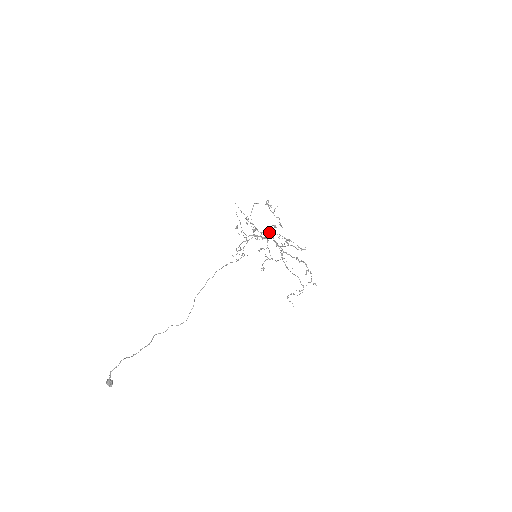
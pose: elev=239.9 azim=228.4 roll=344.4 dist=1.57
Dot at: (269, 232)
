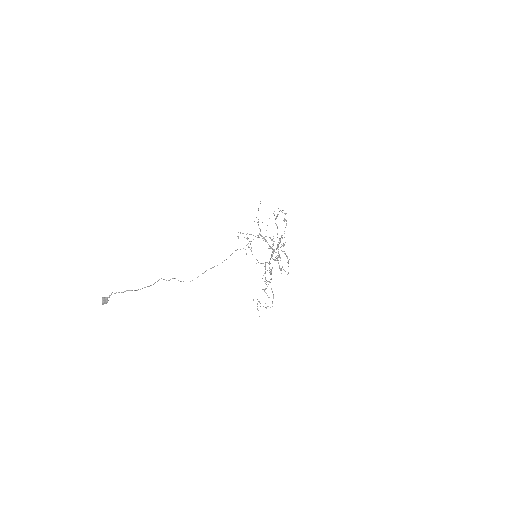
Dot at: (277, 246)
